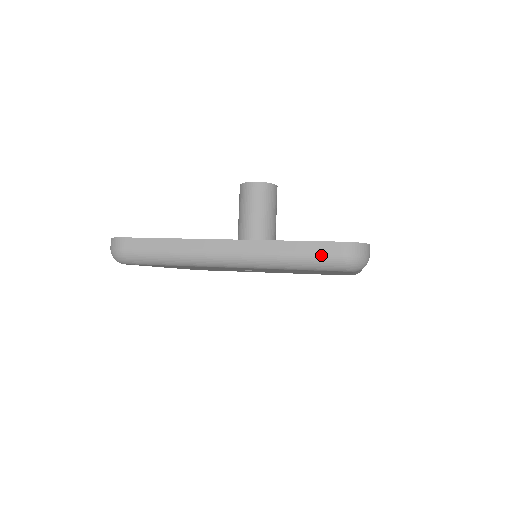
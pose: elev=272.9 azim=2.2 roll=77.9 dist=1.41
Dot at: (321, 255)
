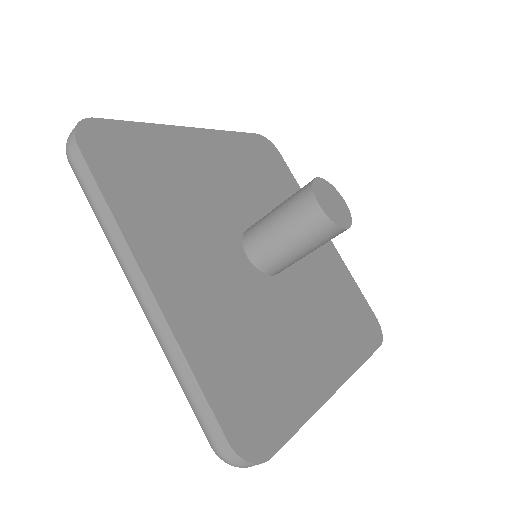
Dot at: (201, 419)
